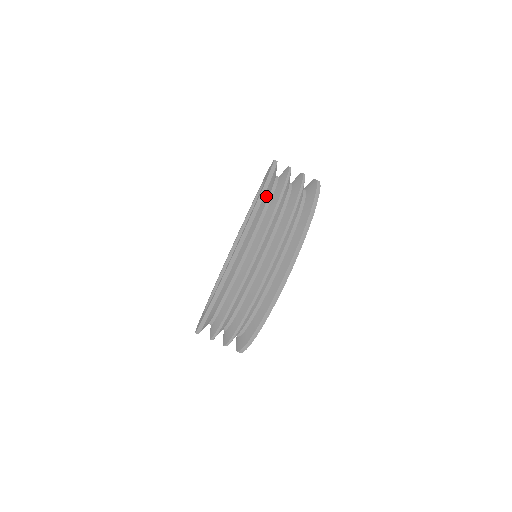
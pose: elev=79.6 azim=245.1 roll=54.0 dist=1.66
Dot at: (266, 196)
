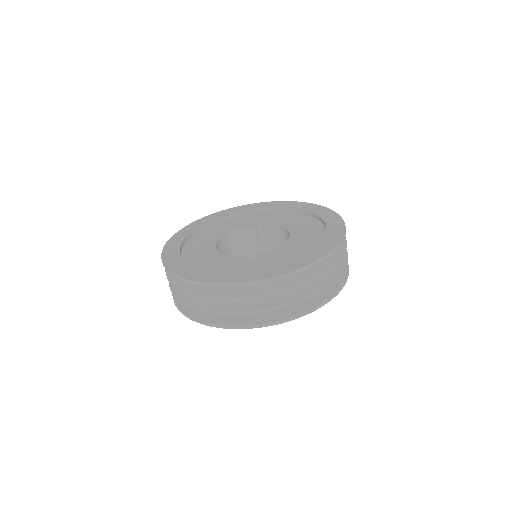
Dot at: occluded
